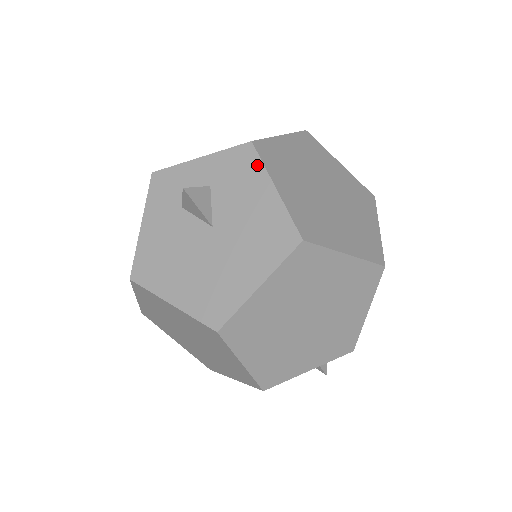
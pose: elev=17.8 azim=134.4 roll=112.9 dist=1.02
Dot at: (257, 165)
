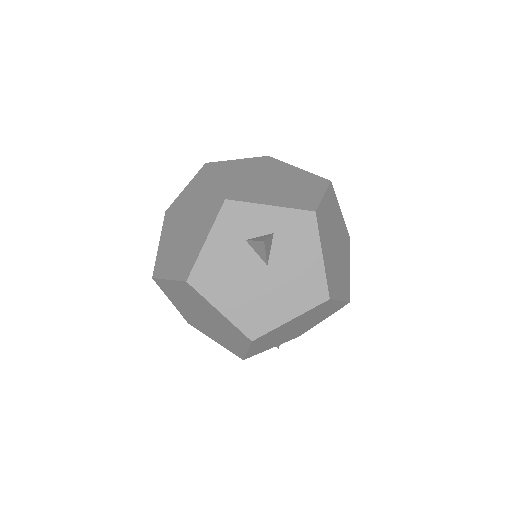
Dot at: (314, 233)
